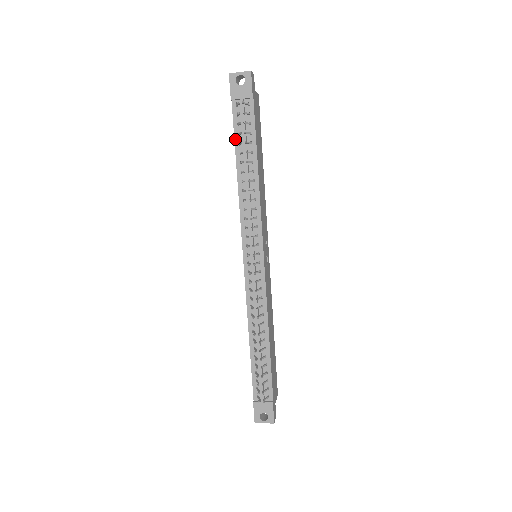
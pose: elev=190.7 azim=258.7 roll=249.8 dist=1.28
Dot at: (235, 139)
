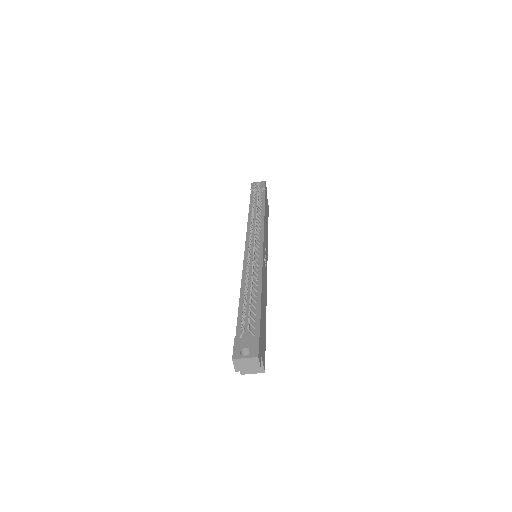
Dot at: (250, 202)
